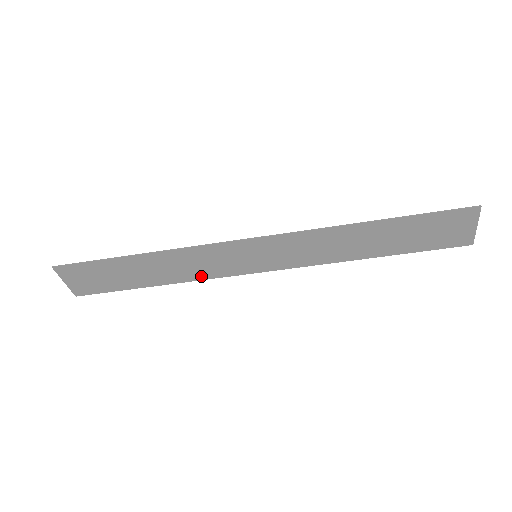
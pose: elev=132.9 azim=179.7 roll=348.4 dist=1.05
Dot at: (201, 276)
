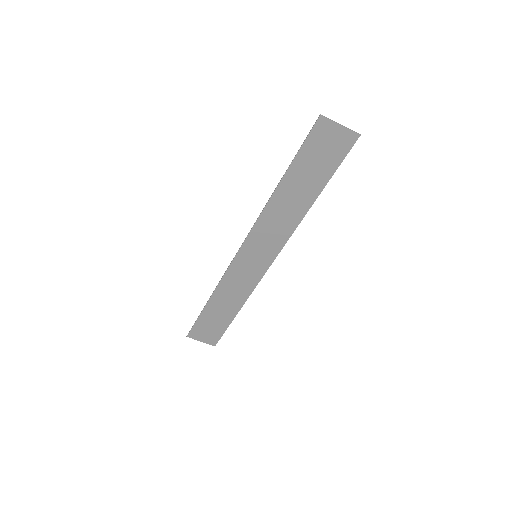
Dot at: (249, 290)
